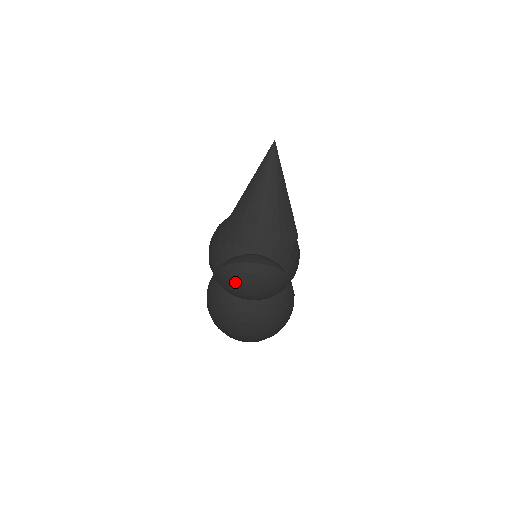
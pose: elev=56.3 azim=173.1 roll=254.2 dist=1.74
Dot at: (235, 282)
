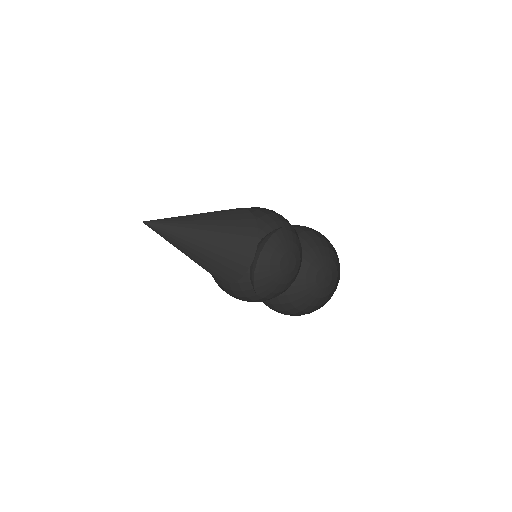
Dot at: (275, 267)
